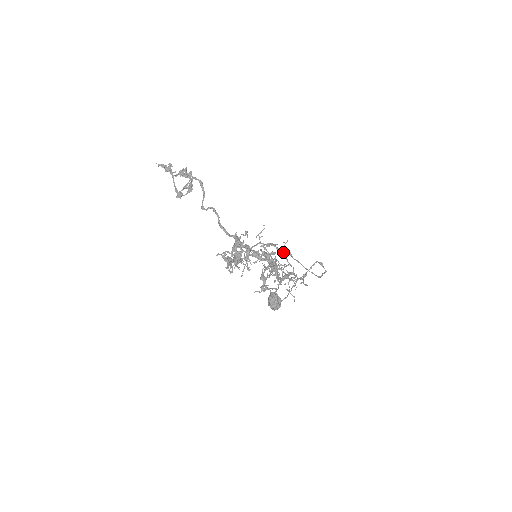
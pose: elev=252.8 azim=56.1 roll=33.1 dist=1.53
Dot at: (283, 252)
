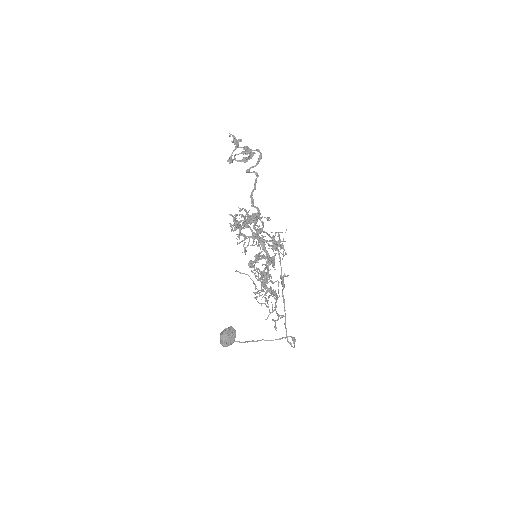
Dot at: (281, 275)
